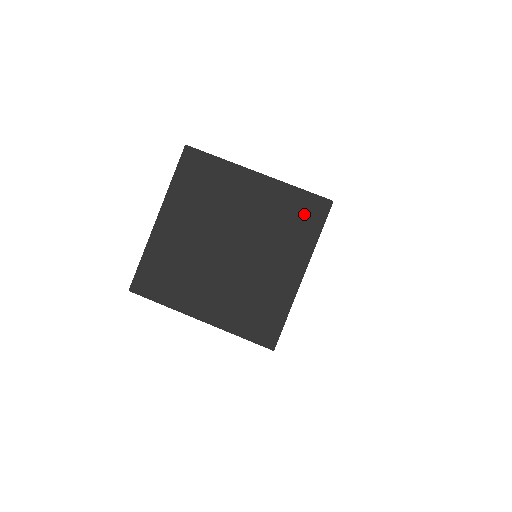
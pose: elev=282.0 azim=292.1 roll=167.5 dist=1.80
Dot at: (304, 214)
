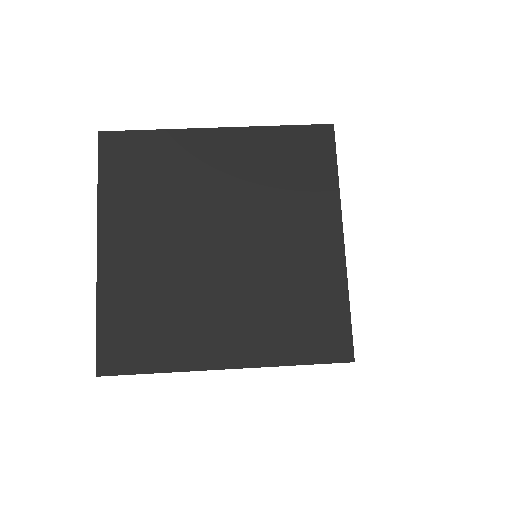
Dot at: (304, 156)
